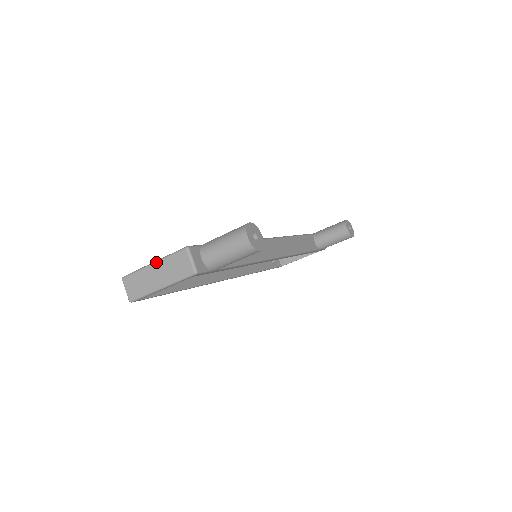
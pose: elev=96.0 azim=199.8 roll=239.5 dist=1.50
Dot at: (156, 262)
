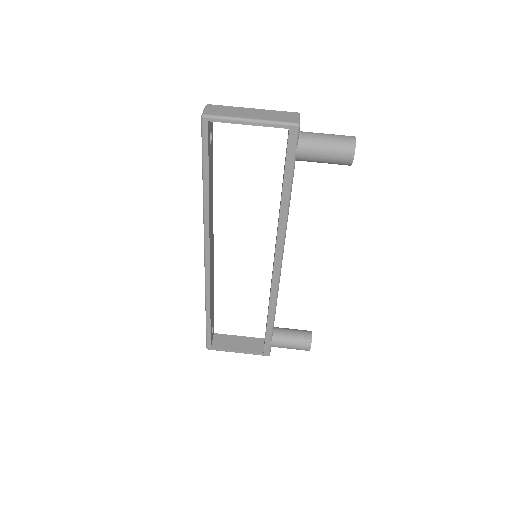
Dot at: occluded
